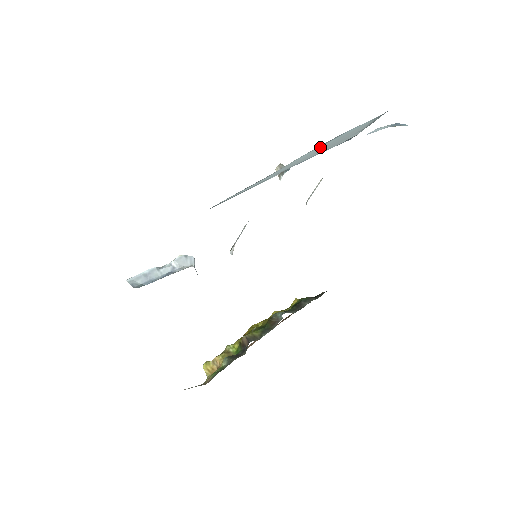
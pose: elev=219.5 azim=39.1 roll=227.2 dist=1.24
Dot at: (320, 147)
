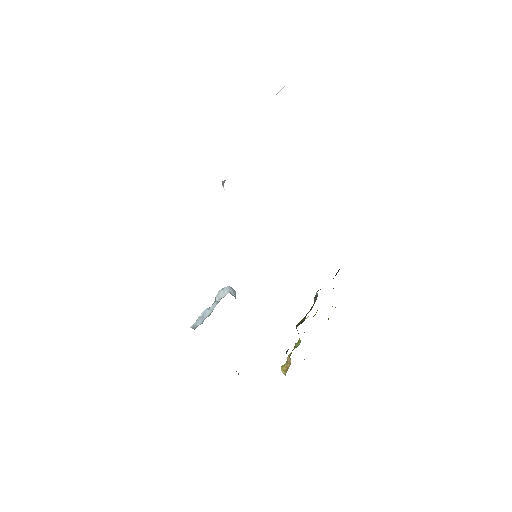
Dot at: occluded
